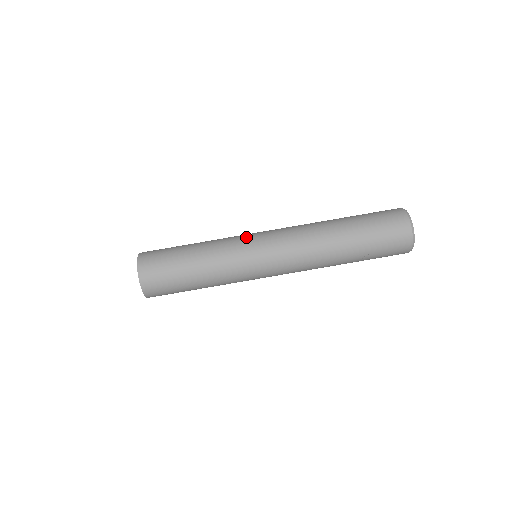
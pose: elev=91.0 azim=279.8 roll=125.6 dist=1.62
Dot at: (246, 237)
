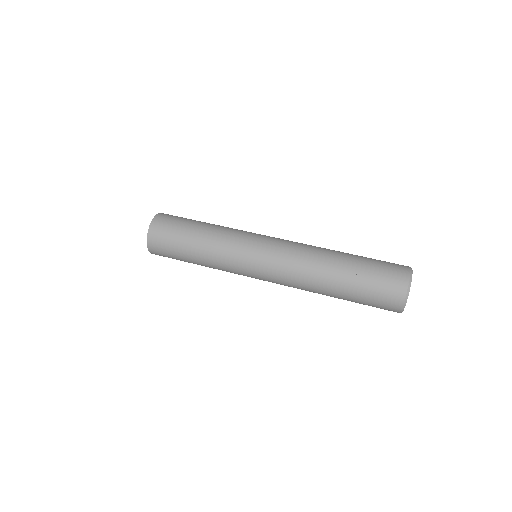
Dot at: occluded
